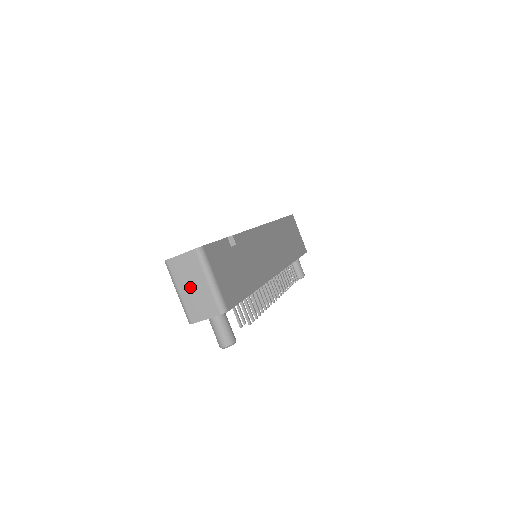
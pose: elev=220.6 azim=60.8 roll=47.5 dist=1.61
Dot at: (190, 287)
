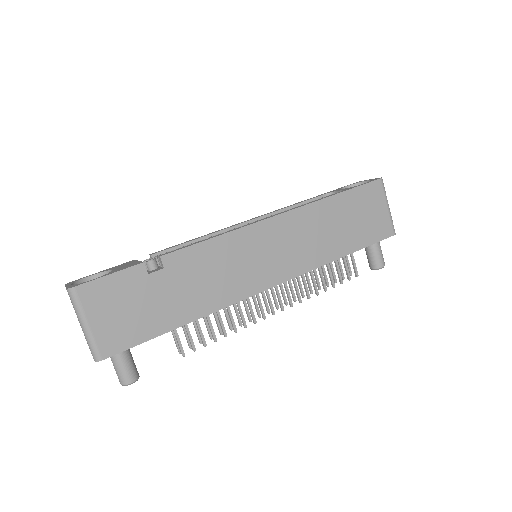
Dot at: (78, 320)
